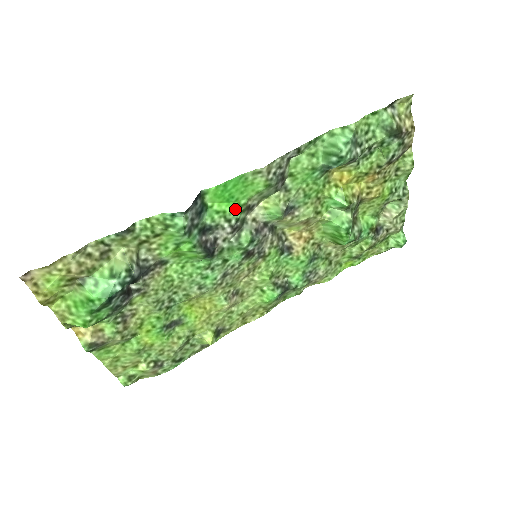
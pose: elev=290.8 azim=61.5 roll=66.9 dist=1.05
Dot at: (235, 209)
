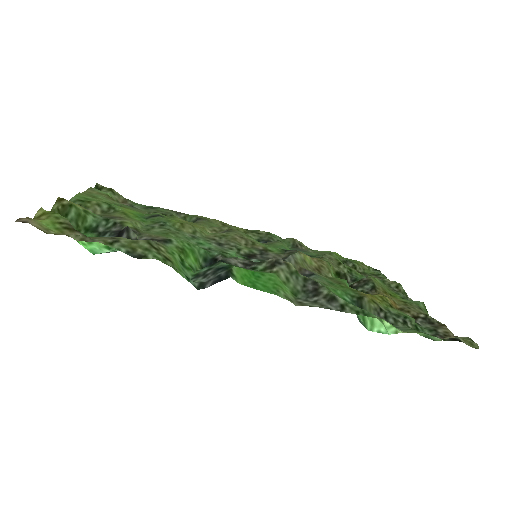
Dot at: (256, 271)
